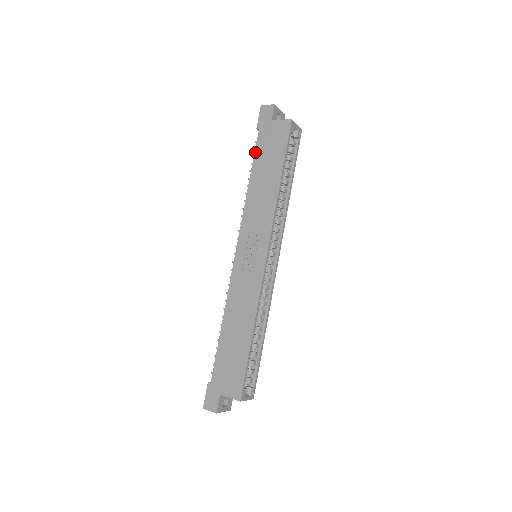
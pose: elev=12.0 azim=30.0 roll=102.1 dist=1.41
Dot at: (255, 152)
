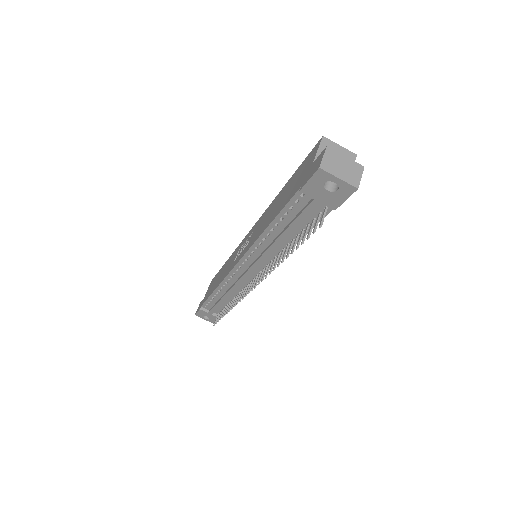
Dot at: (206, 299)
